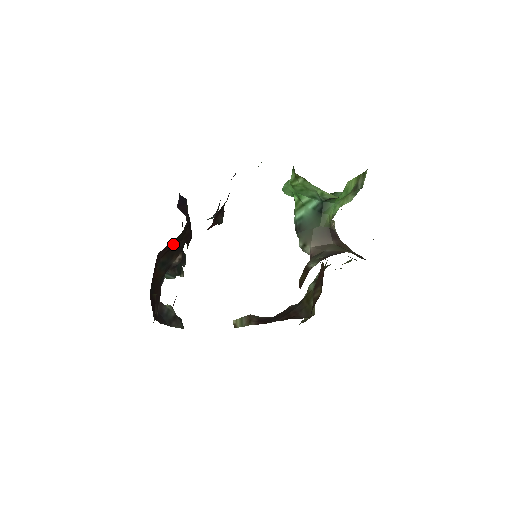
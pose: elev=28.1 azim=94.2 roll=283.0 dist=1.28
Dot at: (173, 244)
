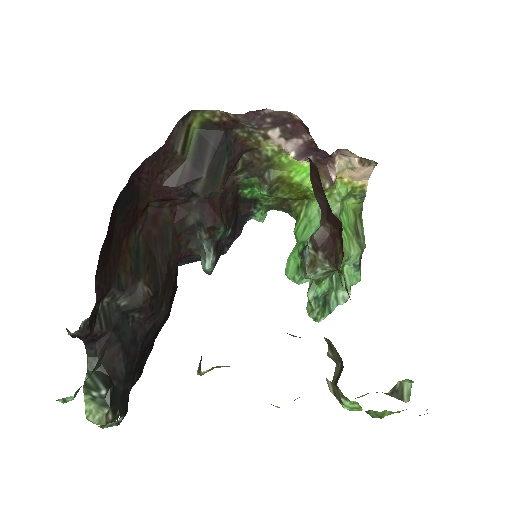
Dot at: (161, 239)
